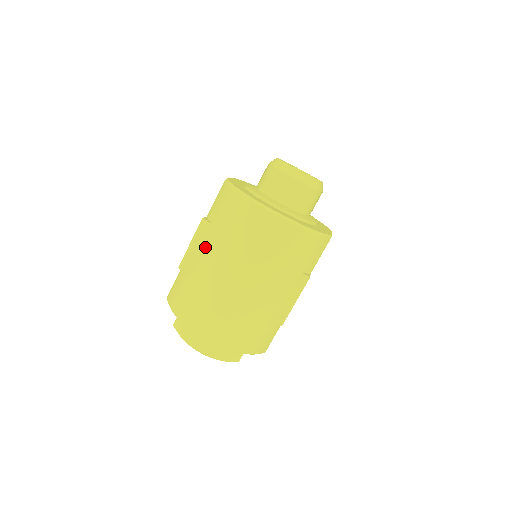
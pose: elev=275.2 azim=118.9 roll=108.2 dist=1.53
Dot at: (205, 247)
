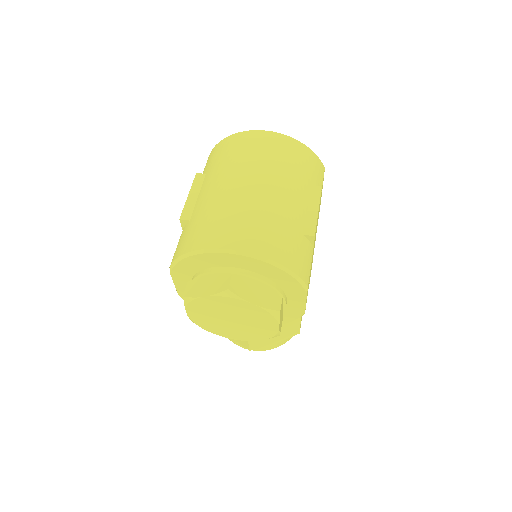
Dot at: (206, 186)
